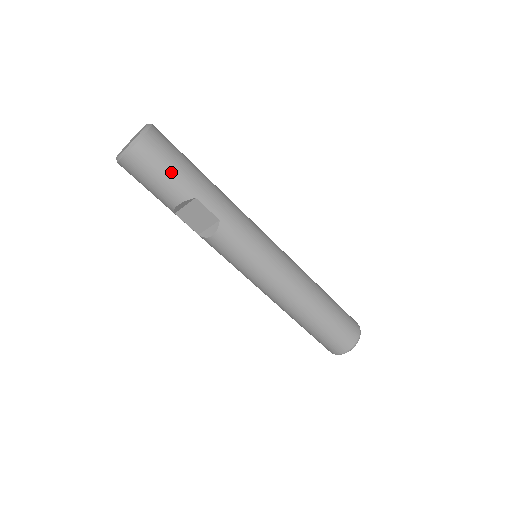
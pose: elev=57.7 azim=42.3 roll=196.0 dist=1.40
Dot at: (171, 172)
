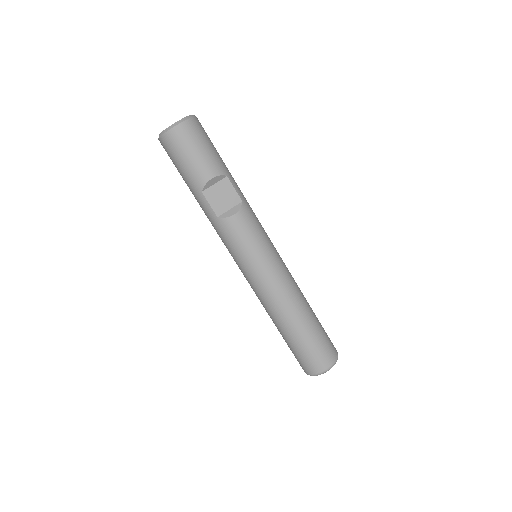
Dot at: (212, 149)
